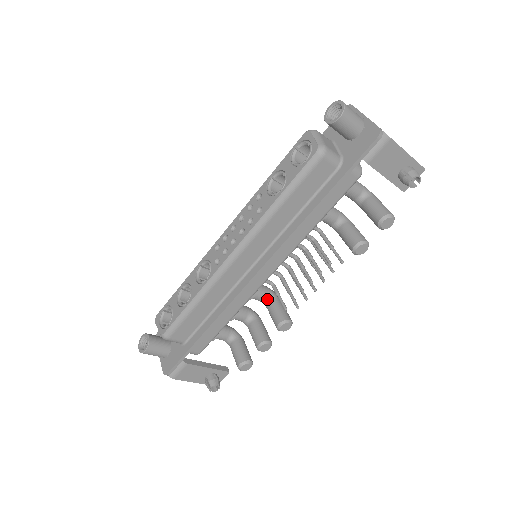
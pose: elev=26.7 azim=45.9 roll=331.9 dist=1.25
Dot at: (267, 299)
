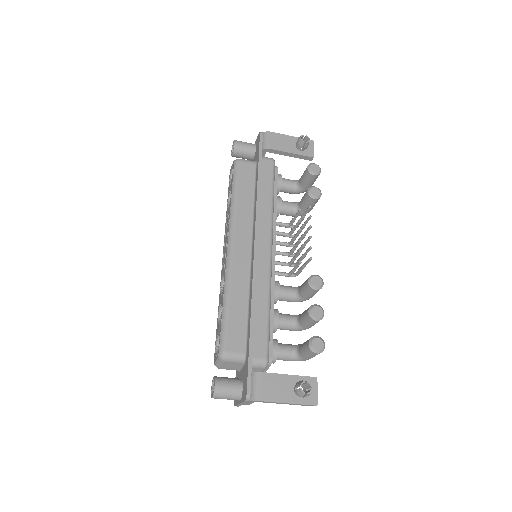
Dot at: (296, 290)
